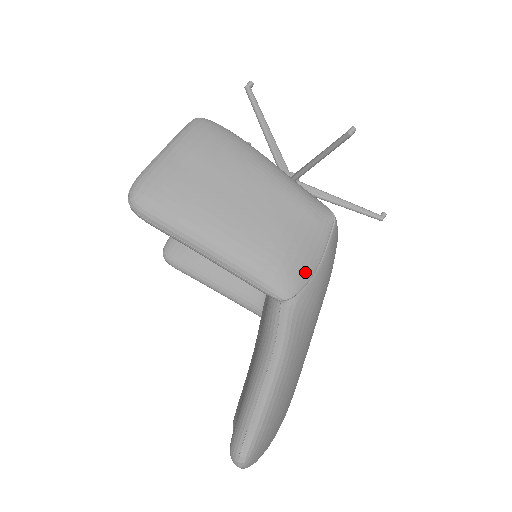
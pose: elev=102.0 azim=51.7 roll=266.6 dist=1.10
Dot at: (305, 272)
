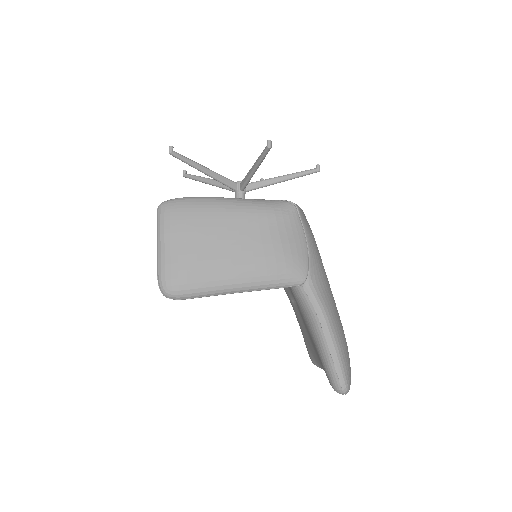
Dot at: (303, 256)
